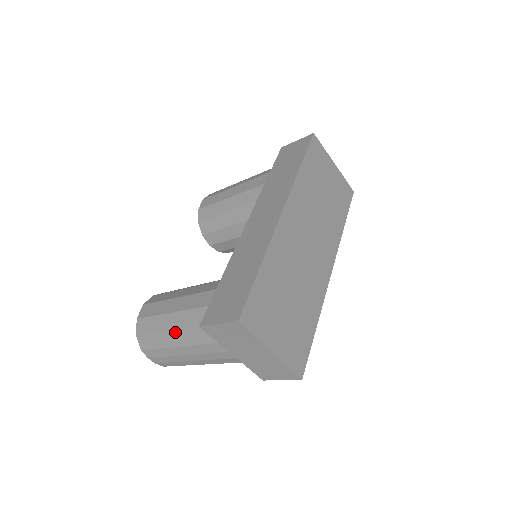
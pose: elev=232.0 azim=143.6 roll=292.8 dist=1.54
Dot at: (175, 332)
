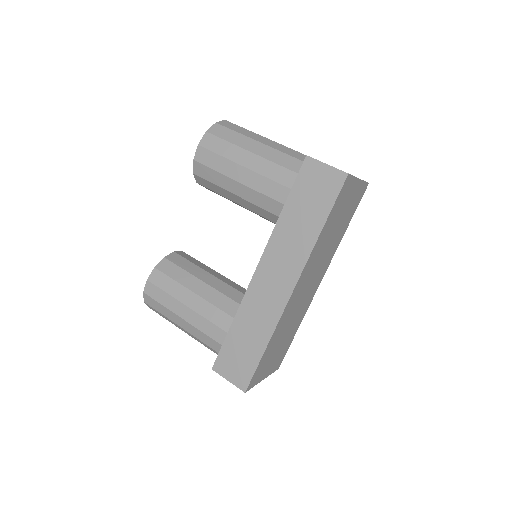
Dot at: (184, 330)
